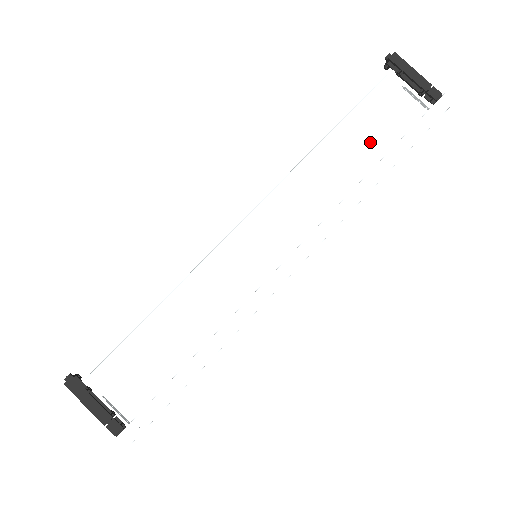
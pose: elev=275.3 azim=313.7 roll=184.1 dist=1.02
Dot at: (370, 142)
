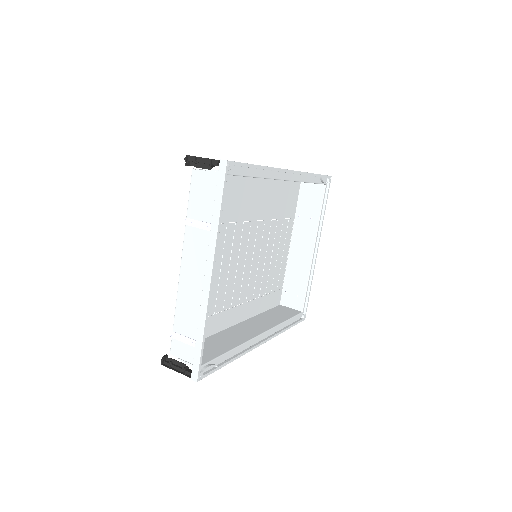
Dot at: occluded
